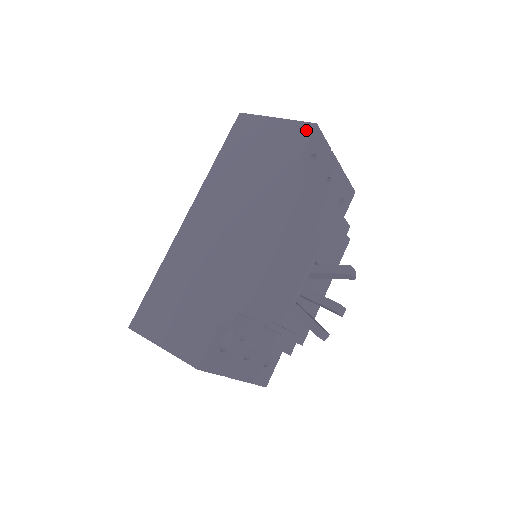
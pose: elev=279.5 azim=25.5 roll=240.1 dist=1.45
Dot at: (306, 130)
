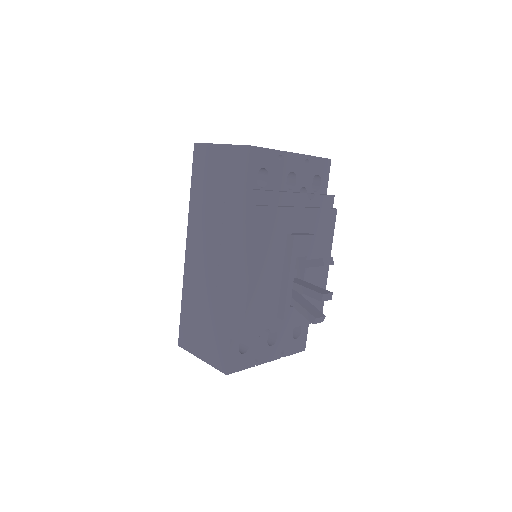
Dot at: (244, 154)
